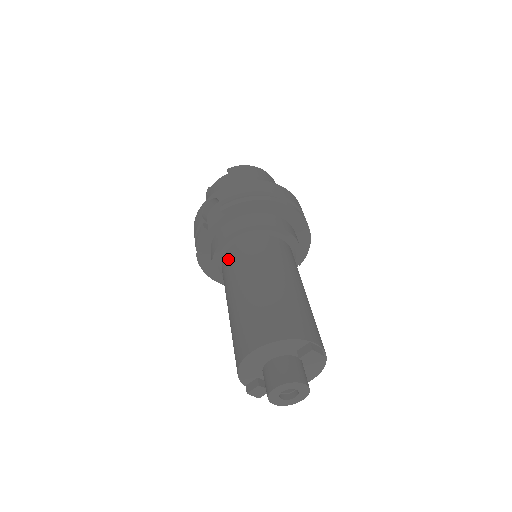
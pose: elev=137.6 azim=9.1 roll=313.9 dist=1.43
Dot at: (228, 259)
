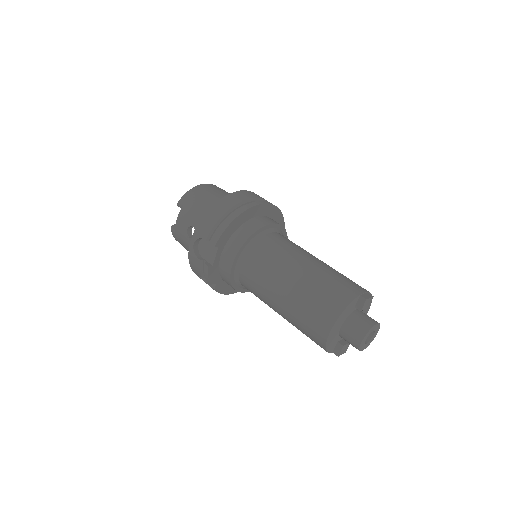
Dot at: (246, 277)
